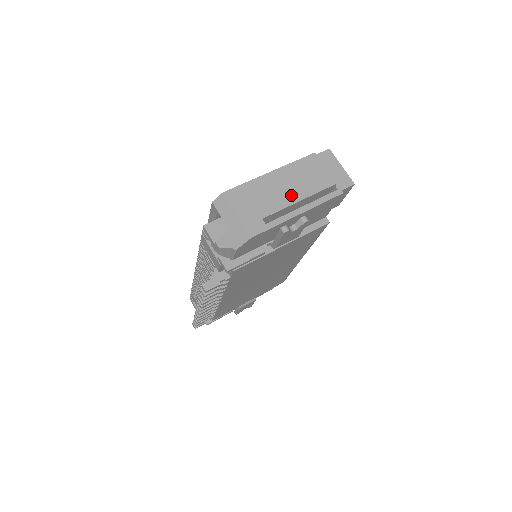
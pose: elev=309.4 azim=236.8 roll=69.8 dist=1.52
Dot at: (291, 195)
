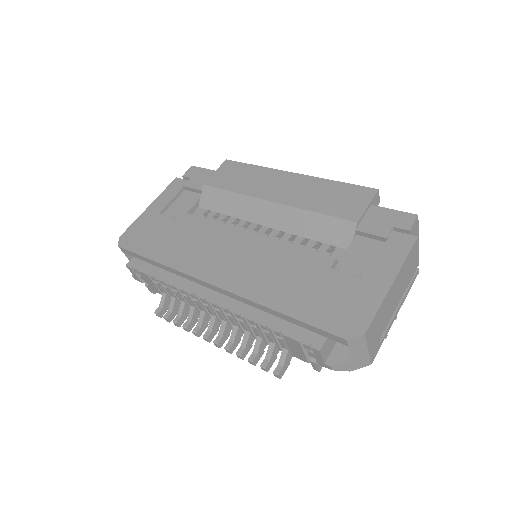
Dot at: (397, 300)
